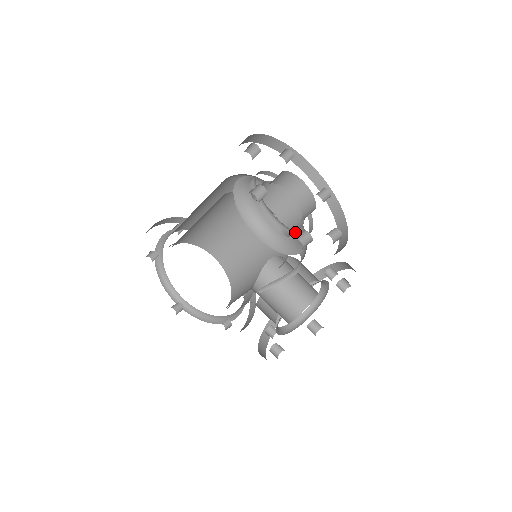
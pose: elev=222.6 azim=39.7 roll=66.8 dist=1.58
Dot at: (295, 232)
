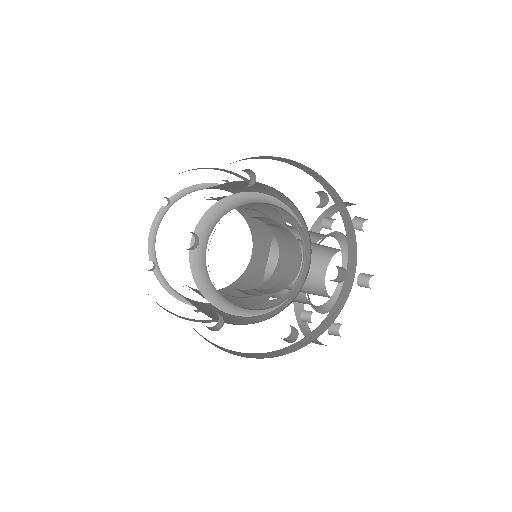
Dot at: occluded
